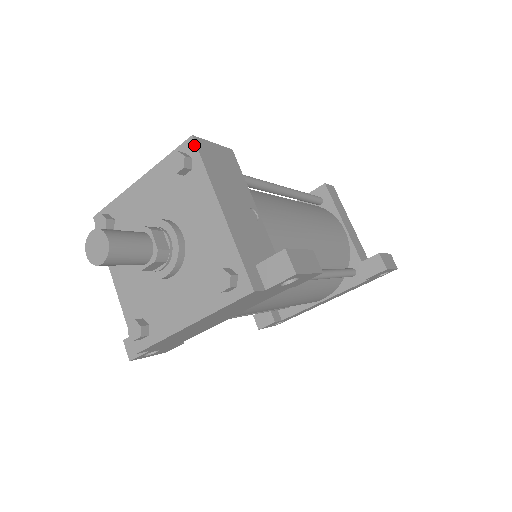
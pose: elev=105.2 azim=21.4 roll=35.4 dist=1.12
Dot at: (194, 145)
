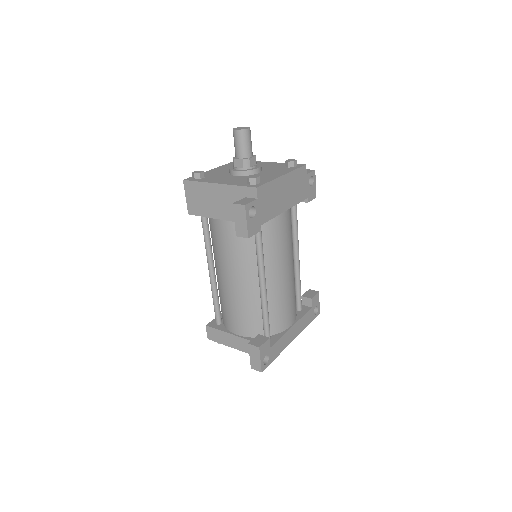
Dot at: occluded
